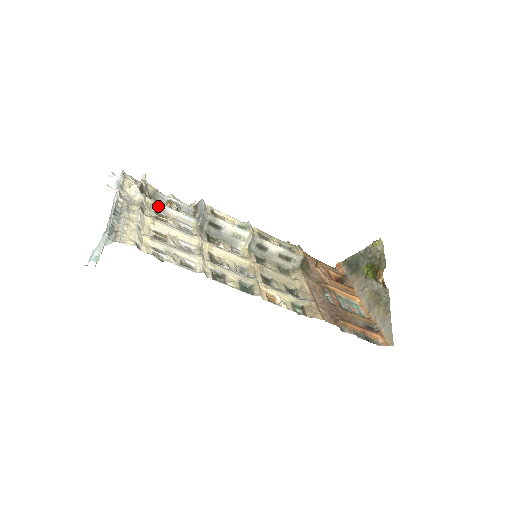
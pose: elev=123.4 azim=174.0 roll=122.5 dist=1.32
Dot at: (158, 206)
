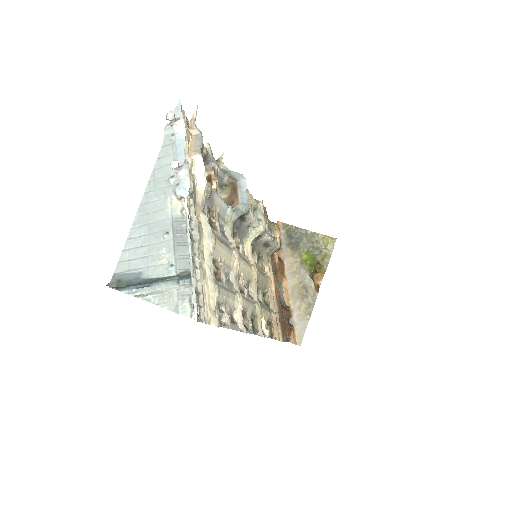
Dot at: (211, 195)
